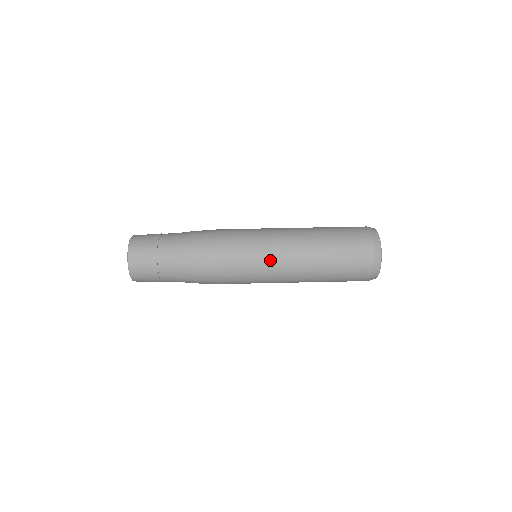
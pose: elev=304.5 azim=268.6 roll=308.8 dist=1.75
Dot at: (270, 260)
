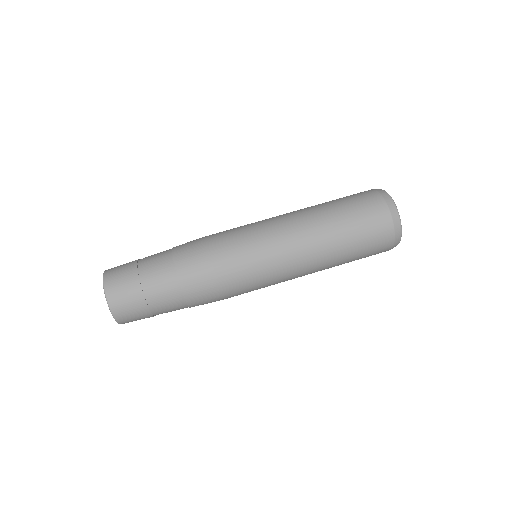
Dot at: (279, 269)
